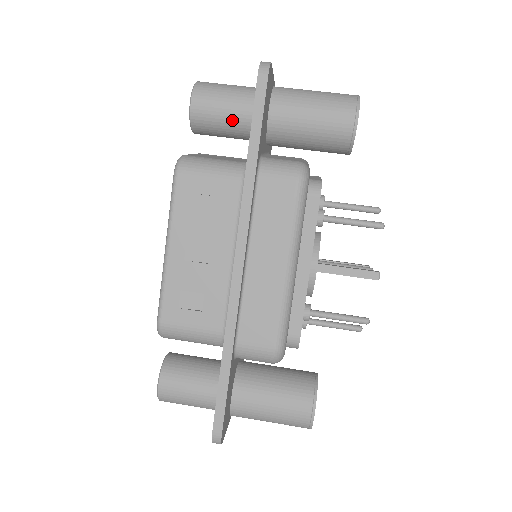
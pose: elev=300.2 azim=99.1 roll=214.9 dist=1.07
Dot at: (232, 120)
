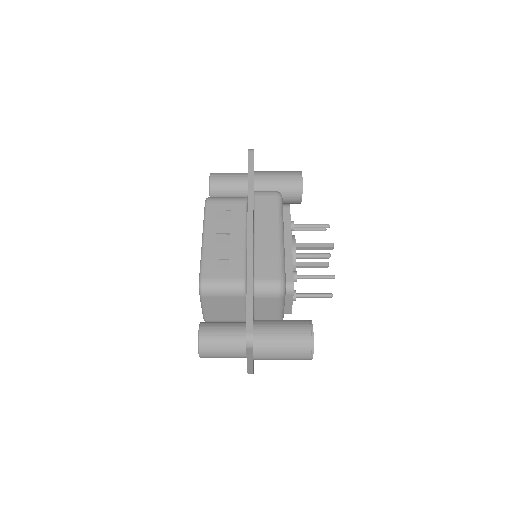
Dot at: (234, 185)
